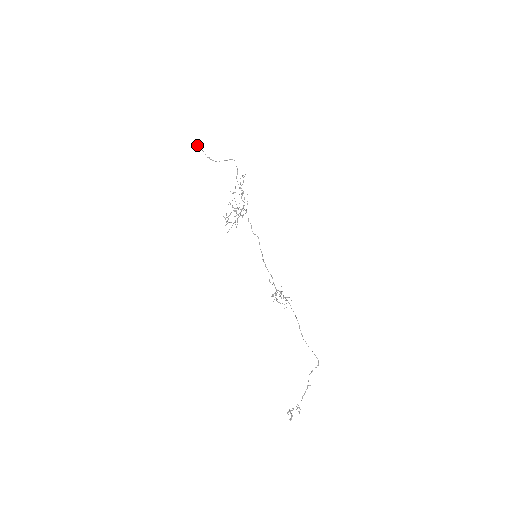
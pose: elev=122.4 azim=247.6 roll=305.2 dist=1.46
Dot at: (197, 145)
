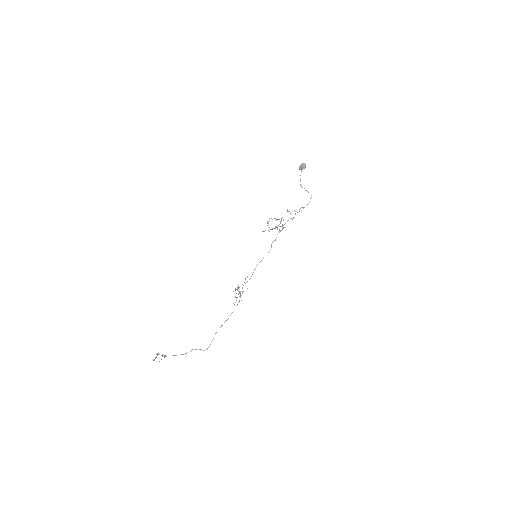
Dot at: (301, 165)
